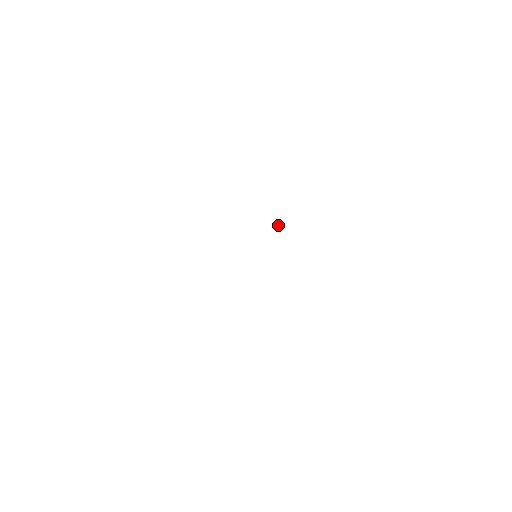
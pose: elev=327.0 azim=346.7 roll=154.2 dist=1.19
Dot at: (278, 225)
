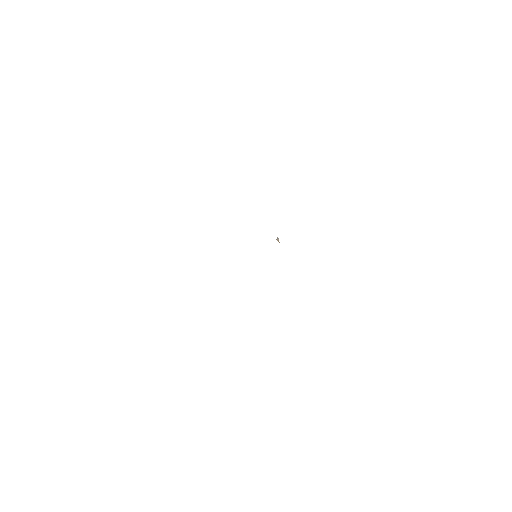
Dot at: (278, 238)
